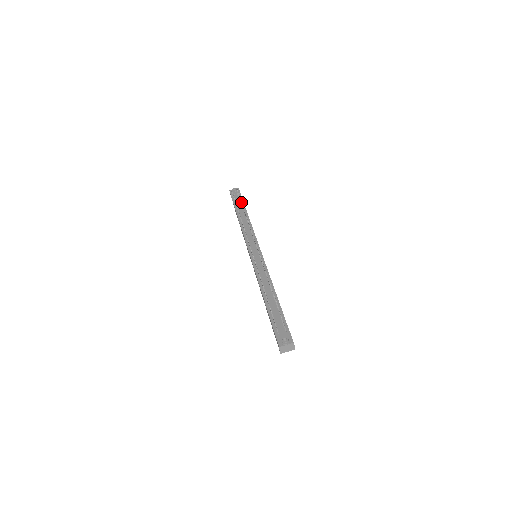
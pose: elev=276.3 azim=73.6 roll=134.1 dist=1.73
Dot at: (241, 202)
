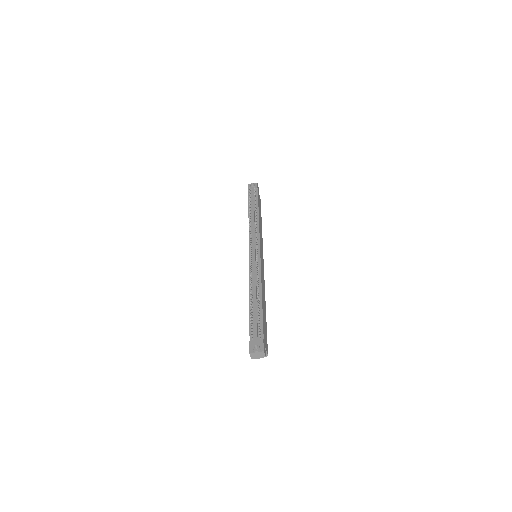
Dot at: occluded
